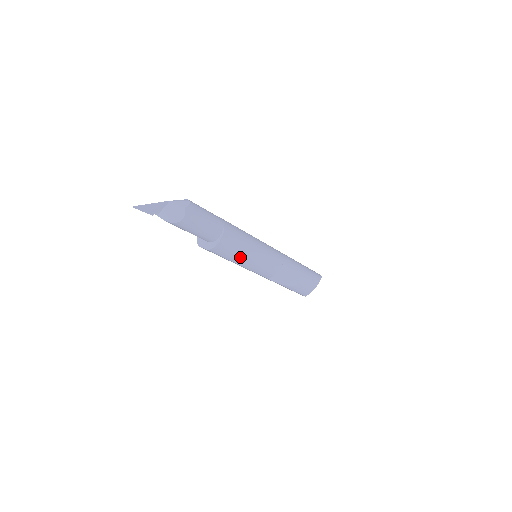
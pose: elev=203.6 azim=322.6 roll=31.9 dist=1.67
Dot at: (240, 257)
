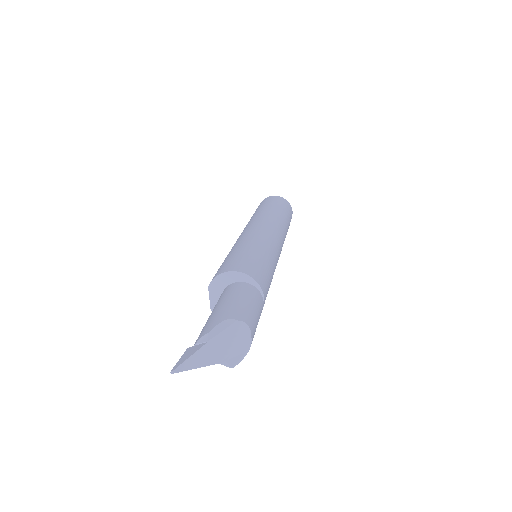
Dot at: occluded
